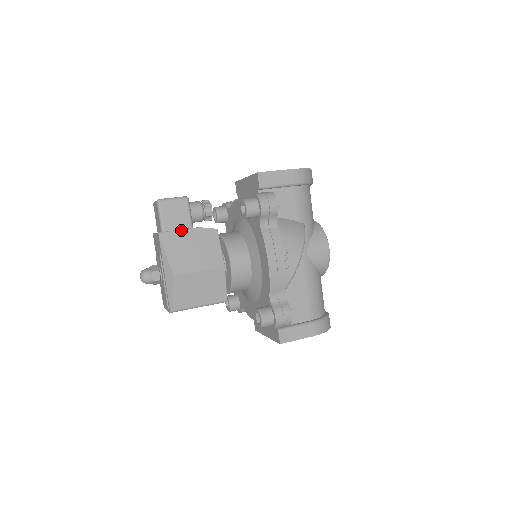
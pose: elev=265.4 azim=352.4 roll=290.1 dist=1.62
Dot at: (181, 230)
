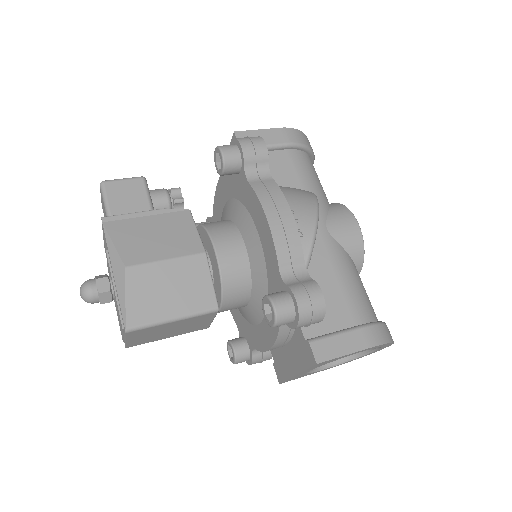
Dot at: (136, 213)
